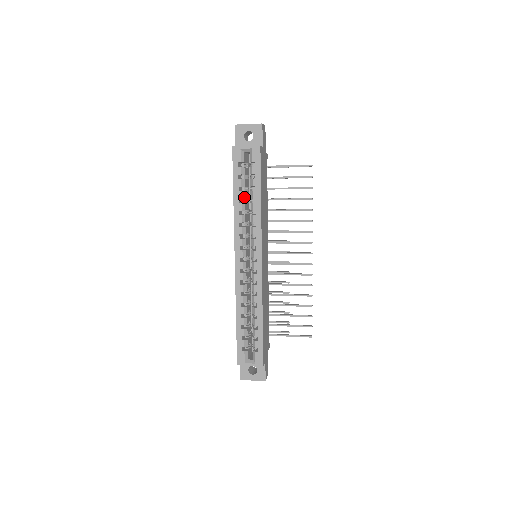
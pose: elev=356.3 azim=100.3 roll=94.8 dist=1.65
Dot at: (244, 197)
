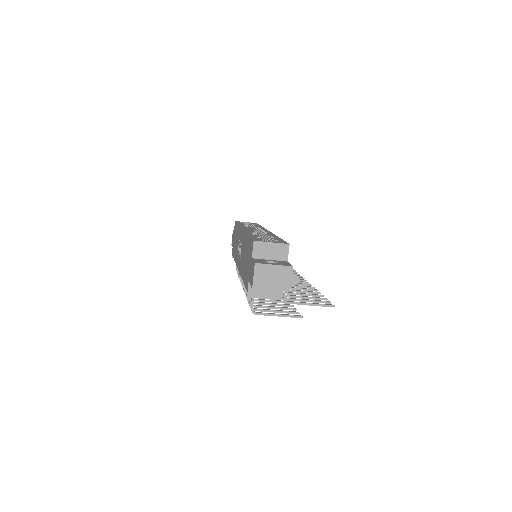
Dot at: occluded
